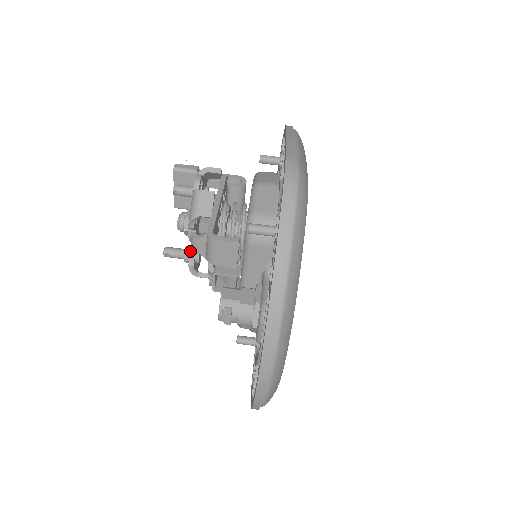
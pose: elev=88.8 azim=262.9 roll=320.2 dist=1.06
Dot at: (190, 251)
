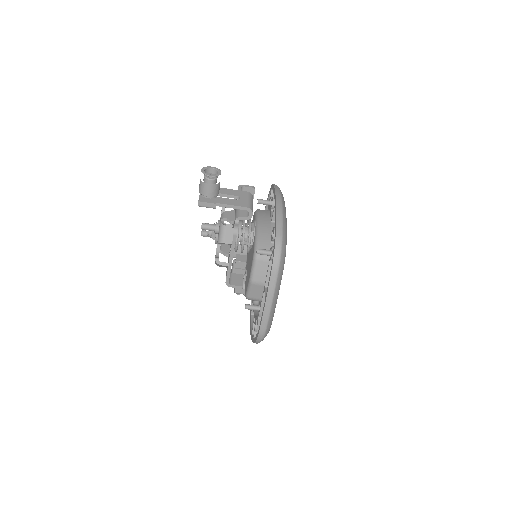
Dot at: occluded
